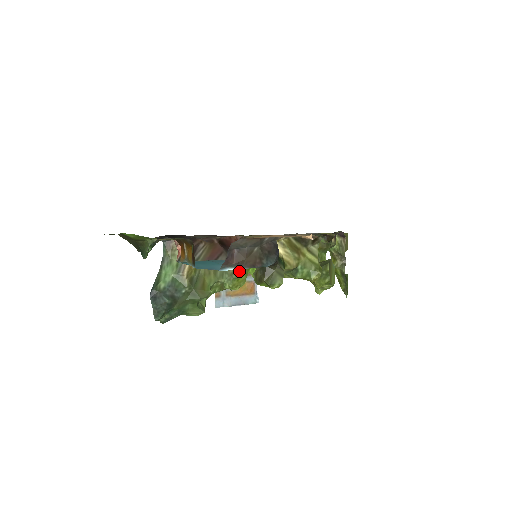
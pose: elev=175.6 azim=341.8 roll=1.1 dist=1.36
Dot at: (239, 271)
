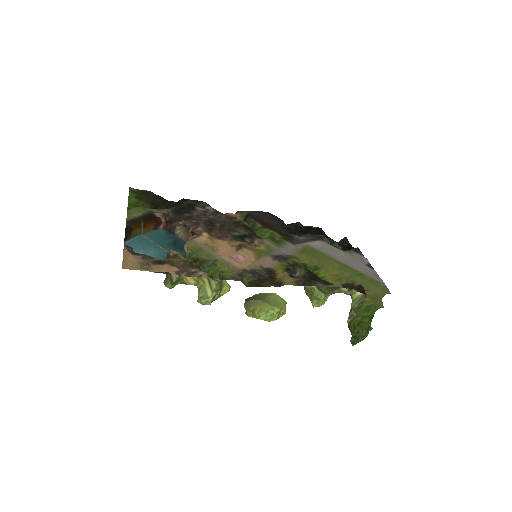
Dot at: occluded
